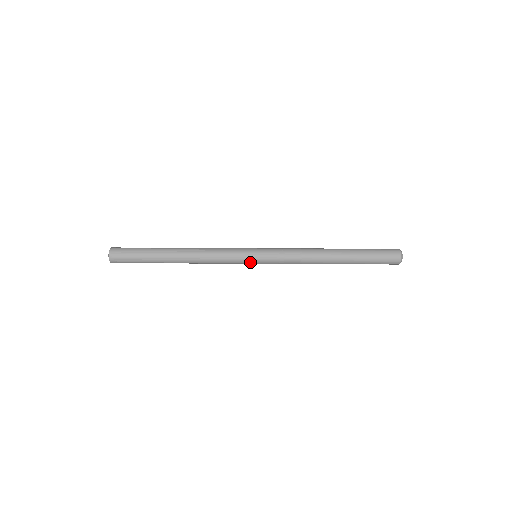
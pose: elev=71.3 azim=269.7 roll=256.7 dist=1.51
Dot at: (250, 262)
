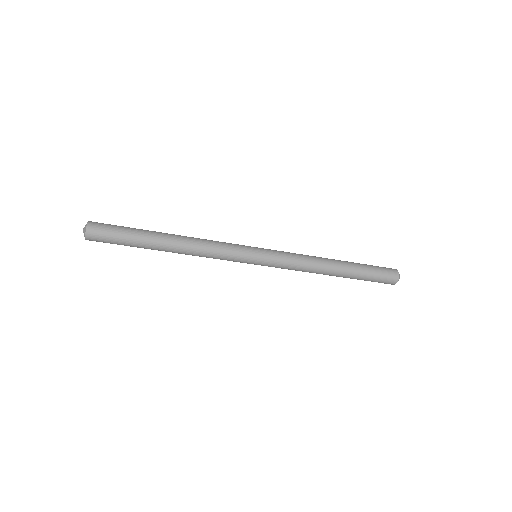
Dot at: (250, 261)
